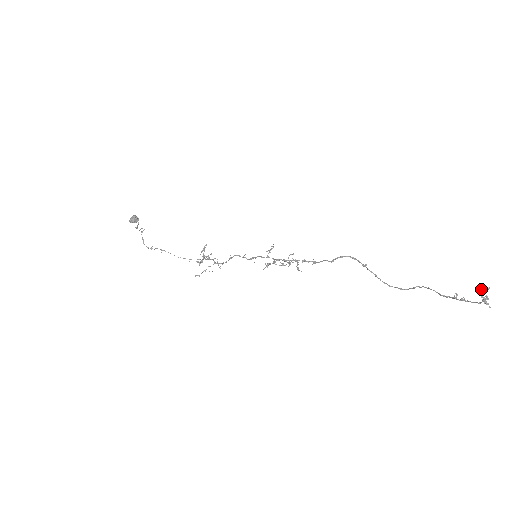
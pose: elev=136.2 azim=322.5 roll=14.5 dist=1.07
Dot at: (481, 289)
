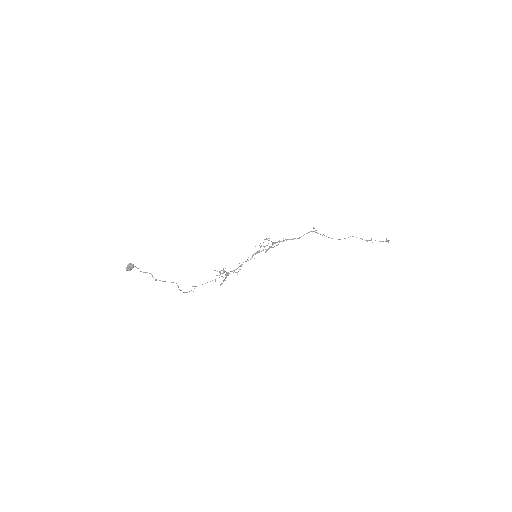
Dot at: occluded
